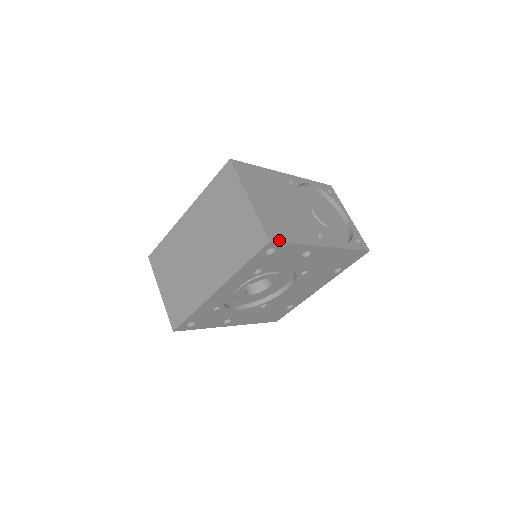
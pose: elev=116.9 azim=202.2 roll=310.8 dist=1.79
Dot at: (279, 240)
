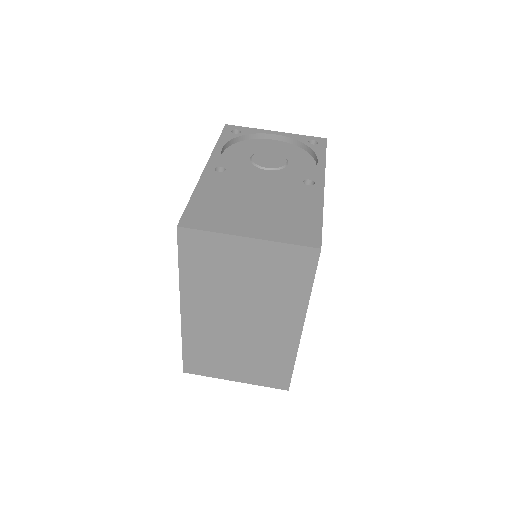
Dot at: (318, 236)
